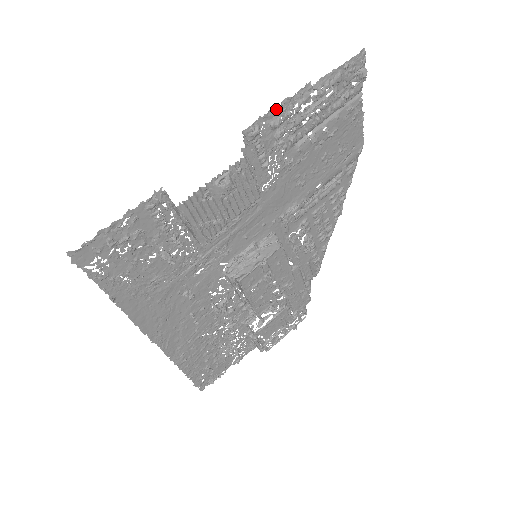
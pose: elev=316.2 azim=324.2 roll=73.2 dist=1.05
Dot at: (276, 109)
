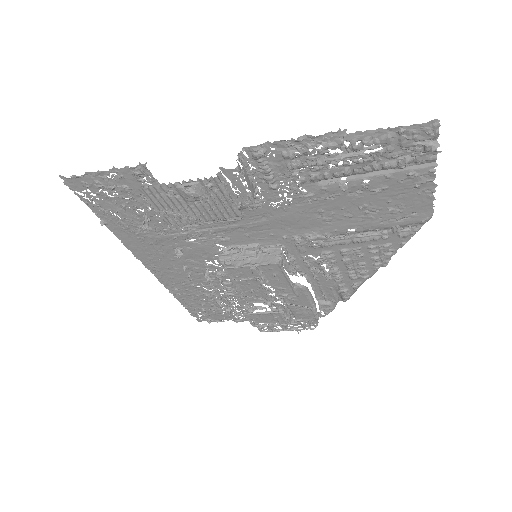
Dot at: (291, 141)
